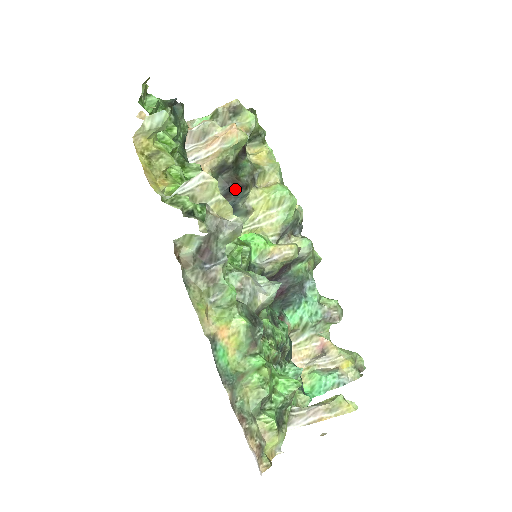
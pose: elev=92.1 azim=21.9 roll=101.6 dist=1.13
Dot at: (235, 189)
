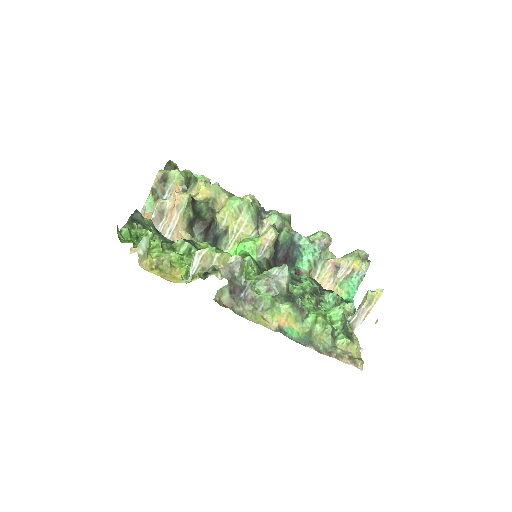
Dot at: (208, 227)
